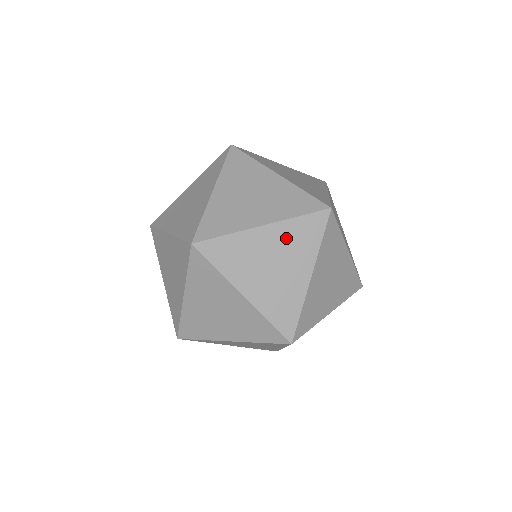
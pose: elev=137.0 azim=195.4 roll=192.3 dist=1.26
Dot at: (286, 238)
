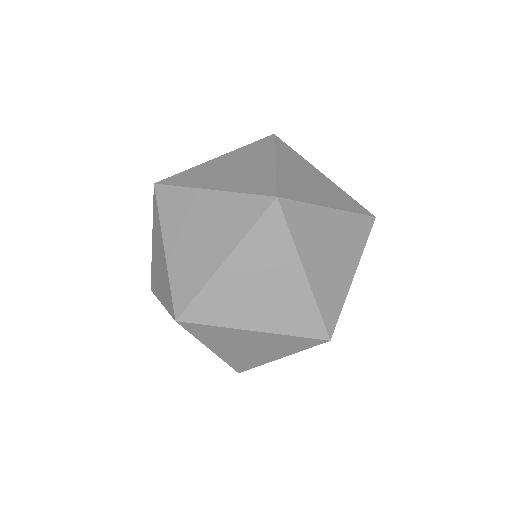
Dot at: (254, 256)
